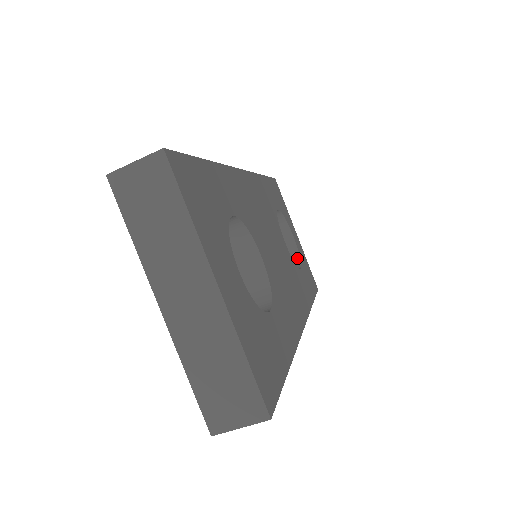
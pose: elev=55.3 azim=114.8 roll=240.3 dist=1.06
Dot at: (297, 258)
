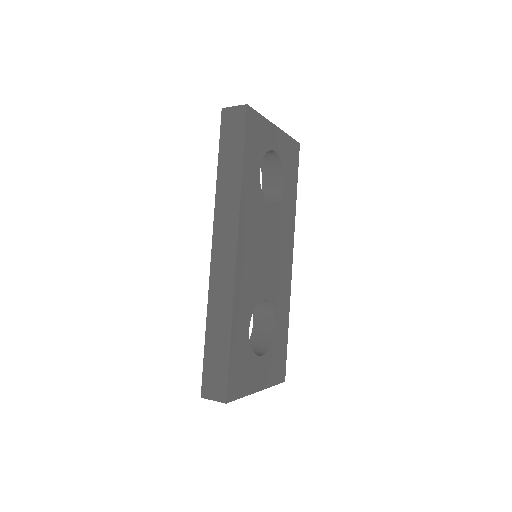
Dot at: (280, 165)
